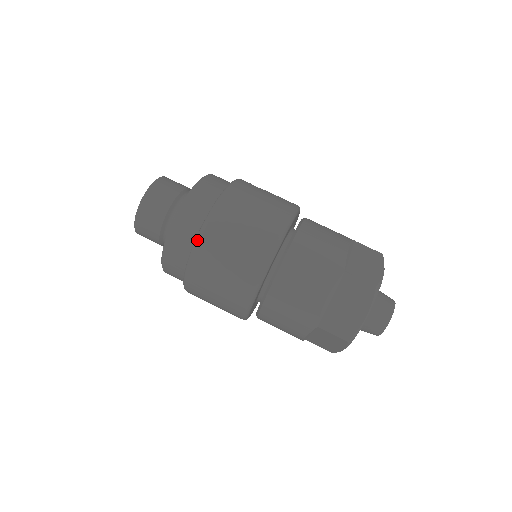
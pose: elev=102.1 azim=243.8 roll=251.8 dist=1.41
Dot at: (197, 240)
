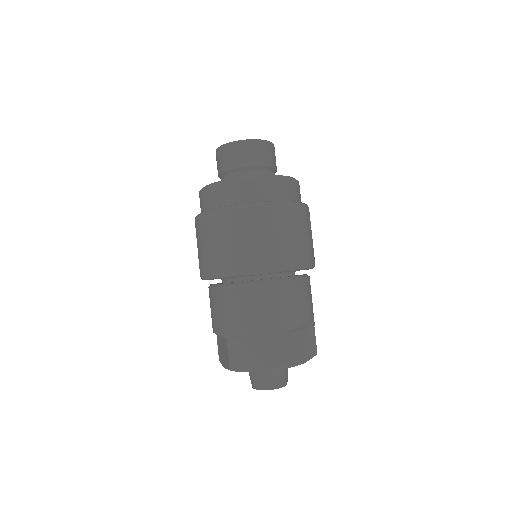
Dot at: (233, 207)
